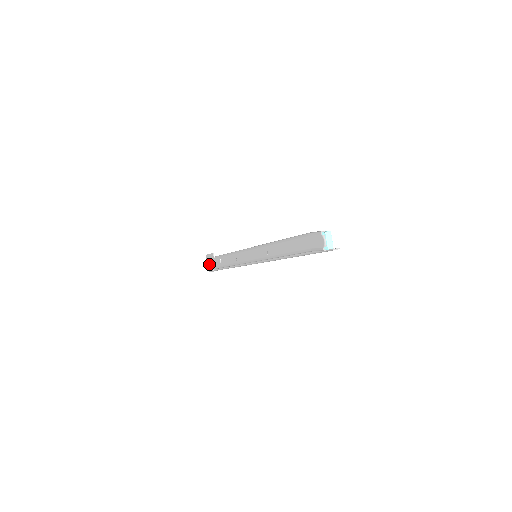
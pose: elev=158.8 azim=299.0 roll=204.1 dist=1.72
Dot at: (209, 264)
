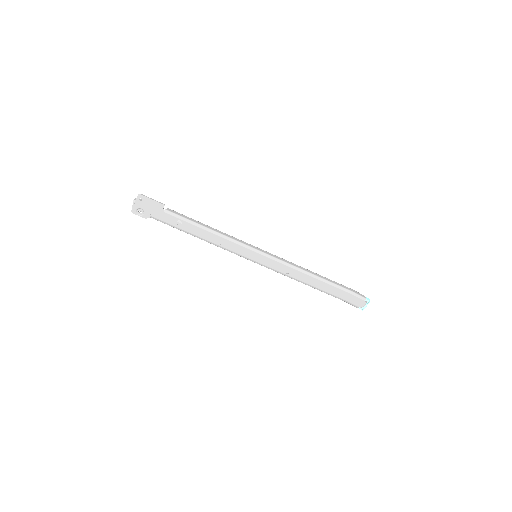
Dot at: (141, 207)
